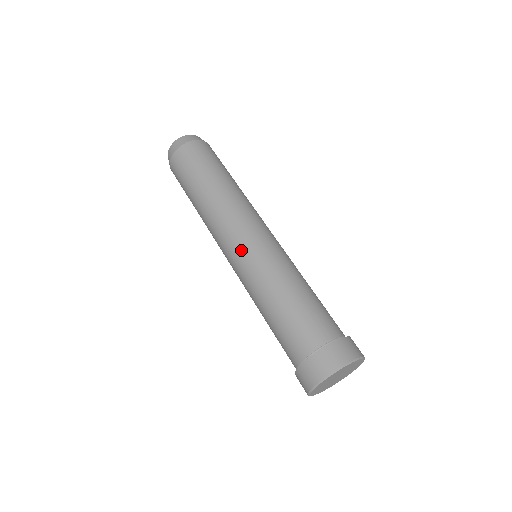
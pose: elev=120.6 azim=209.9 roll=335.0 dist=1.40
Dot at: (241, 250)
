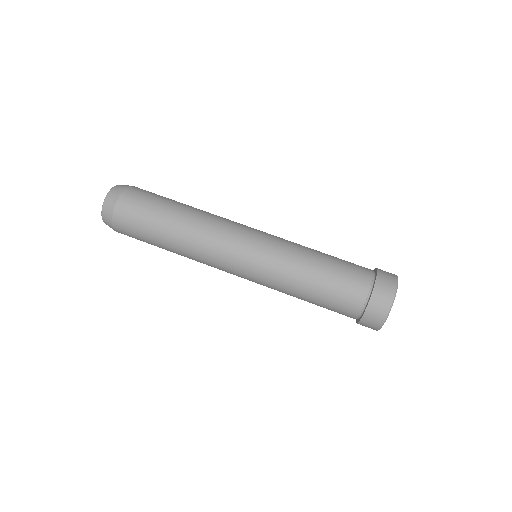
Dot at: (252, 252)
